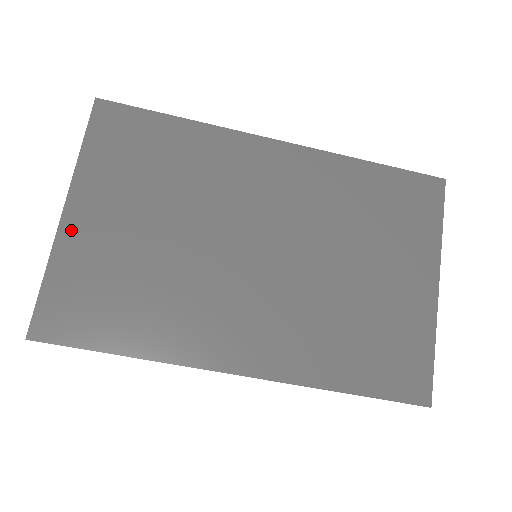
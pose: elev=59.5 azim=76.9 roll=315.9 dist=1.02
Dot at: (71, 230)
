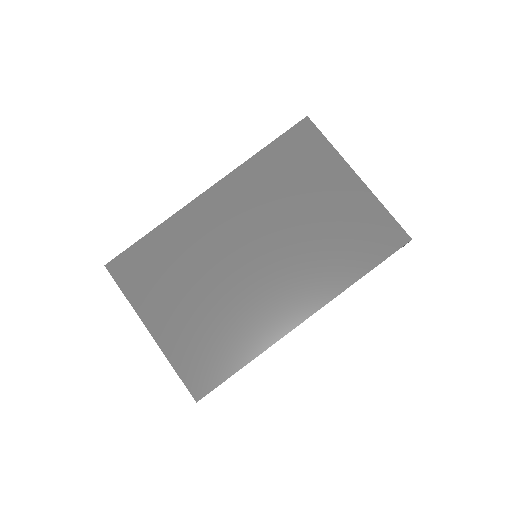
Dot at: (162, 336)
